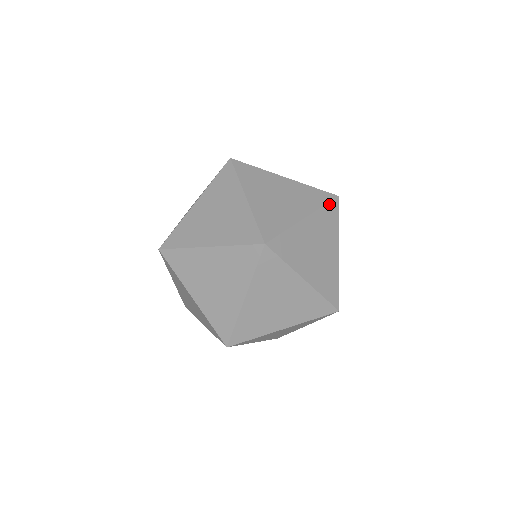
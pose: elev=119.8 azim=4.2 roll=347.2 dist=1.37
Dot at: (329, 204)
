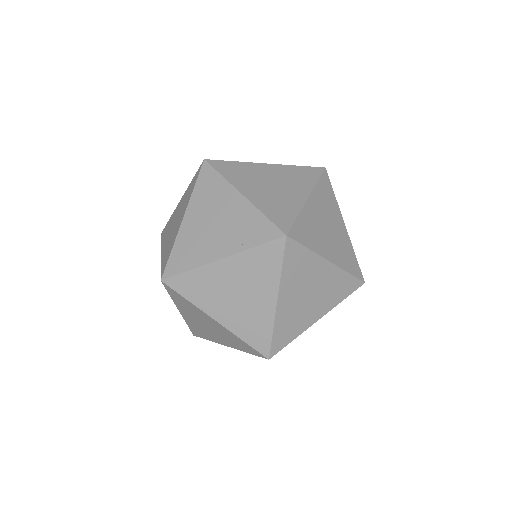
Dot at: (321, 178)
